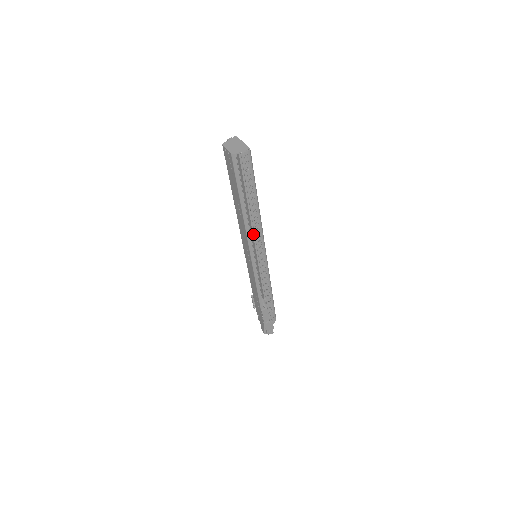
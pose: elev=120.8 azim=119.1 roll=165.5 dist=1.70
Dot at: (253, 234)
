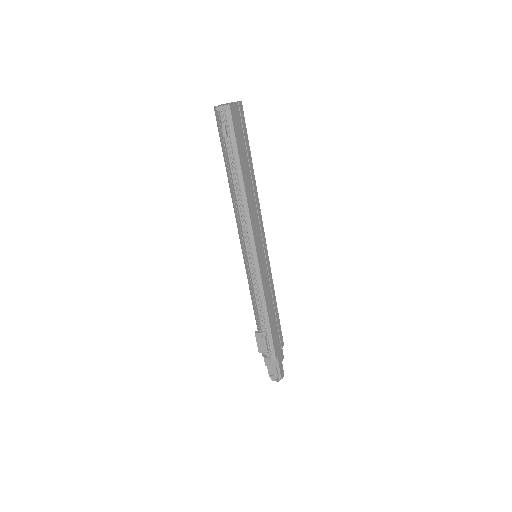
Dot at: occluded
